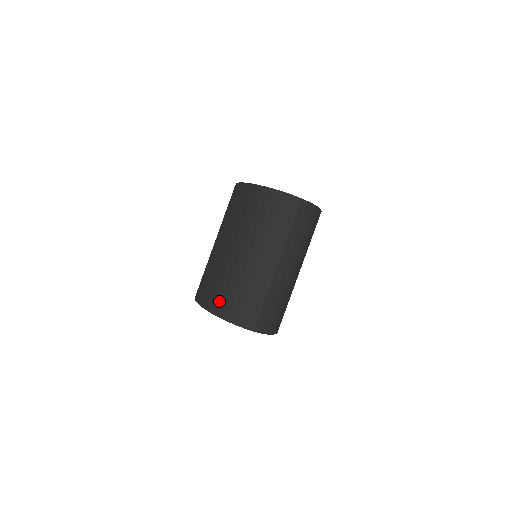
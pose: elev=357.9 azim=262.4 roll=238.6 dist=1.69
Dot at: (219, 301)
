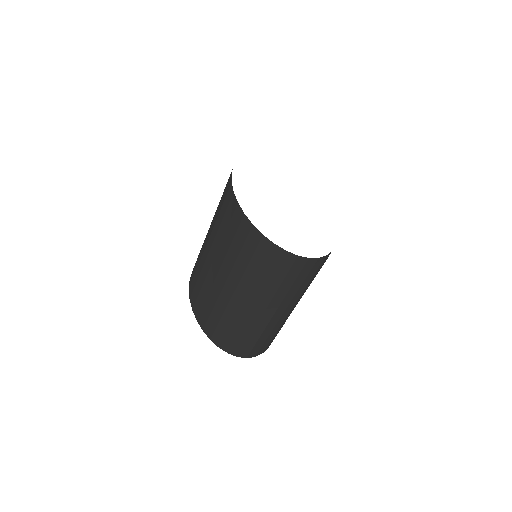
Dot at: (211, 326)
